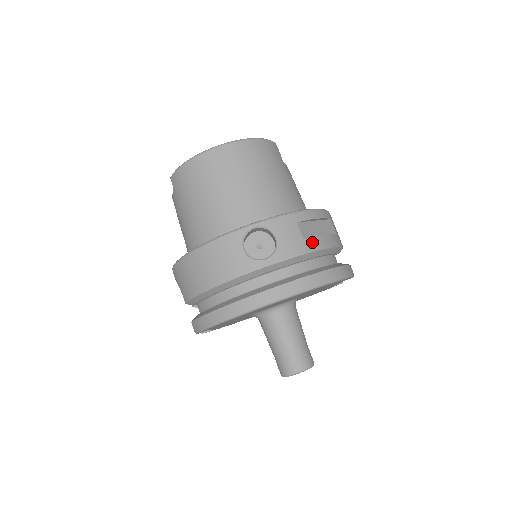
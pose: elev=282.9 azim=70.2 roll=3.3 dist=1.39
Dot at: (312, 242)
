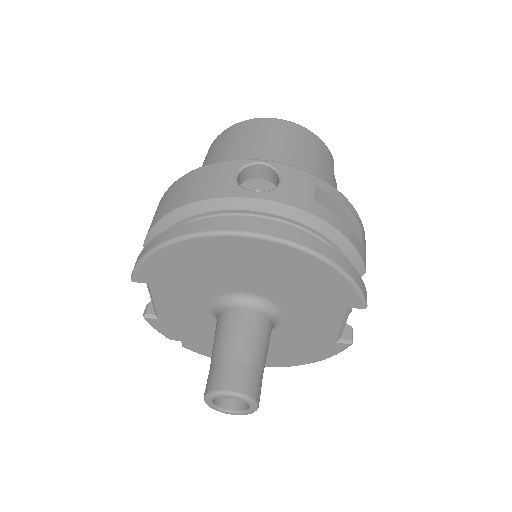
Dot at: (324, 210)
